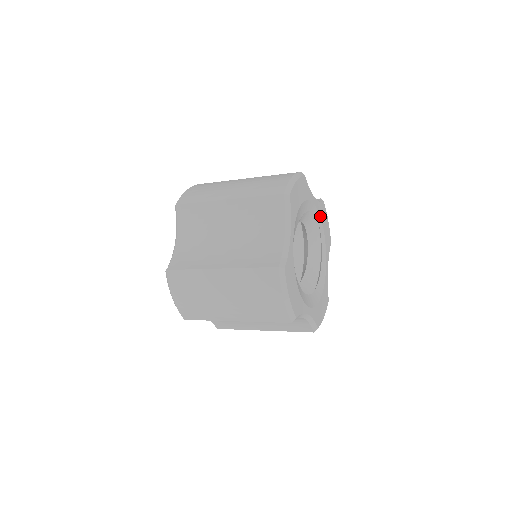
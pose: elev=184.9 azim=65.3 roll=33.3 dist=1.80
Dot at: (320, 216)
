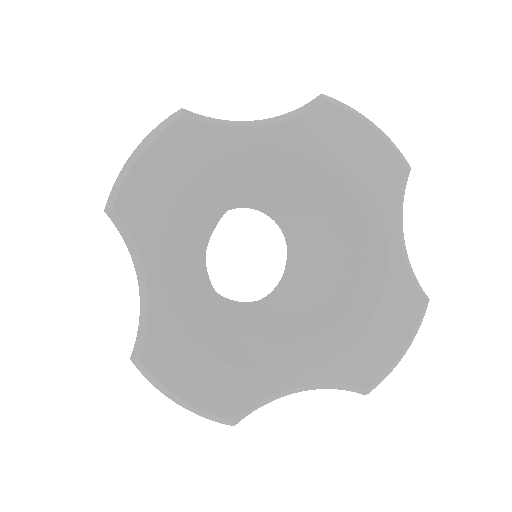
Dot at: (312, 147)
